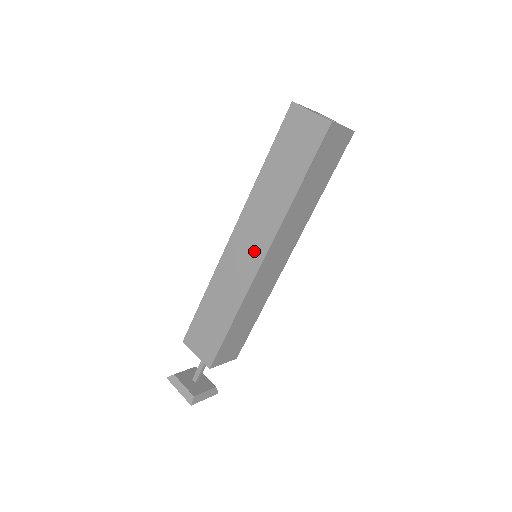
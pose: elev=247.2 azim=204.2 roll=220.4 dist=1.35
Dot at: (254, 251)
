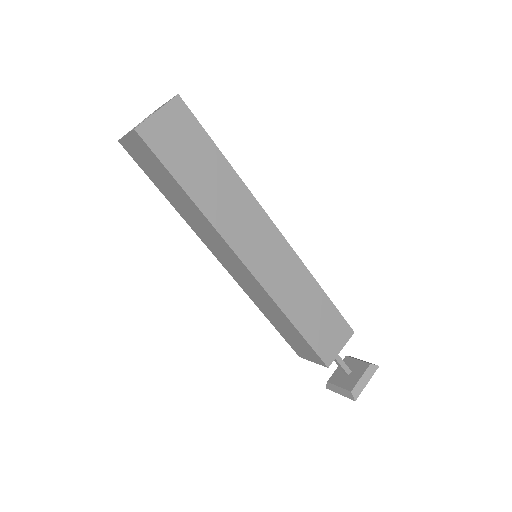
Dot at: (236, 264)
